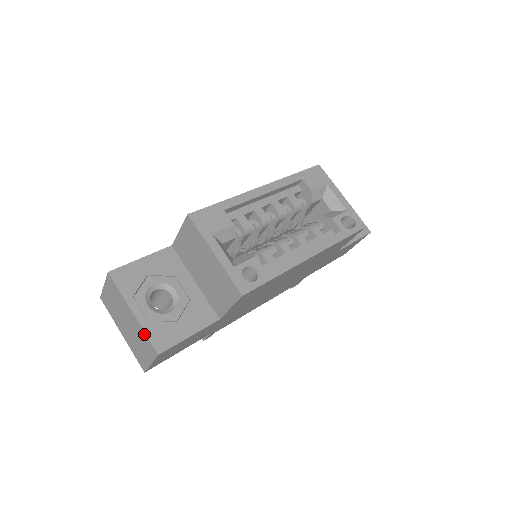
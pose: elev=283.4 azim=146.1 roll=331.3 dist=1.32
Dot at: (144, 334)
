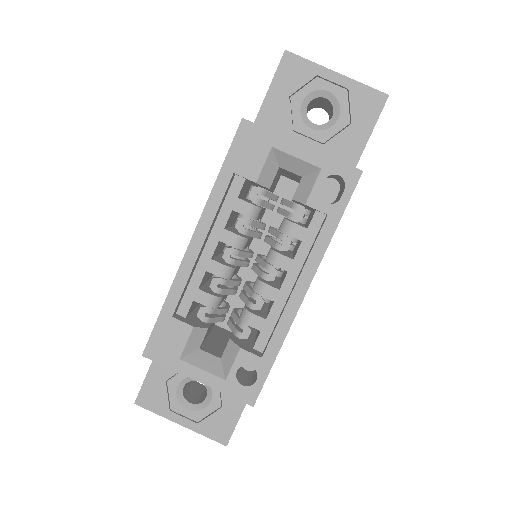
Dot at: (203, 434)
